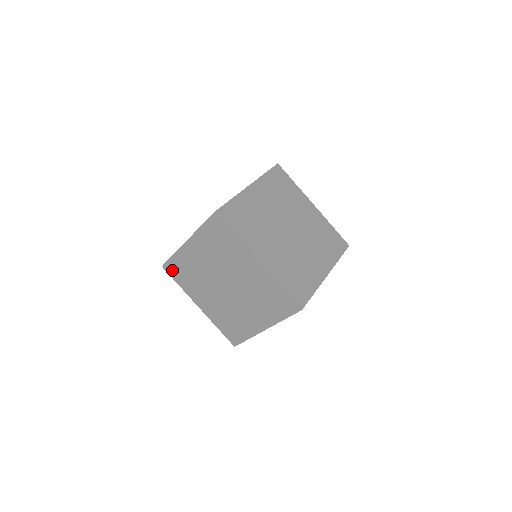
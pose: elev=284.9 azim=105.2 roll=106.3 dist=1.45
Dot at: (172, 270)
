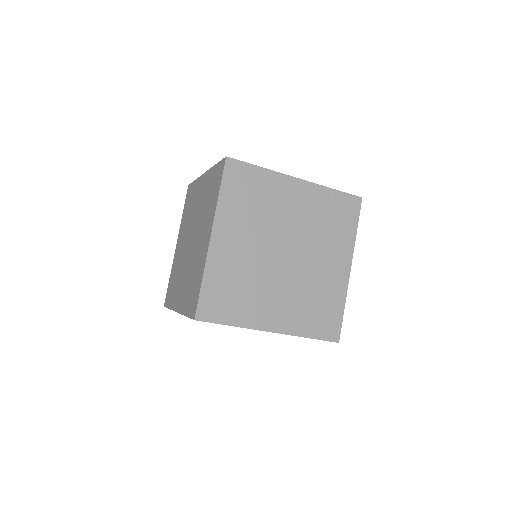
Dot at: occluded
